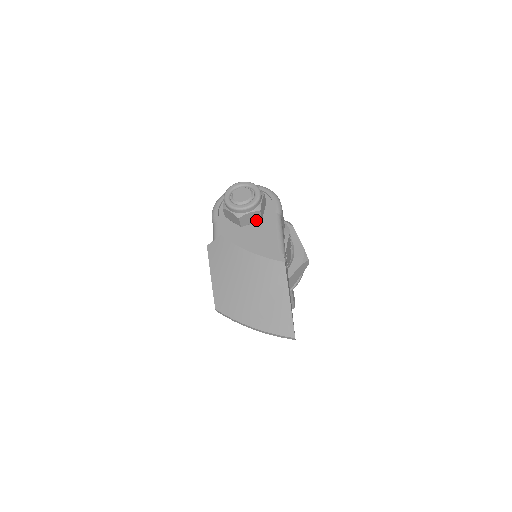
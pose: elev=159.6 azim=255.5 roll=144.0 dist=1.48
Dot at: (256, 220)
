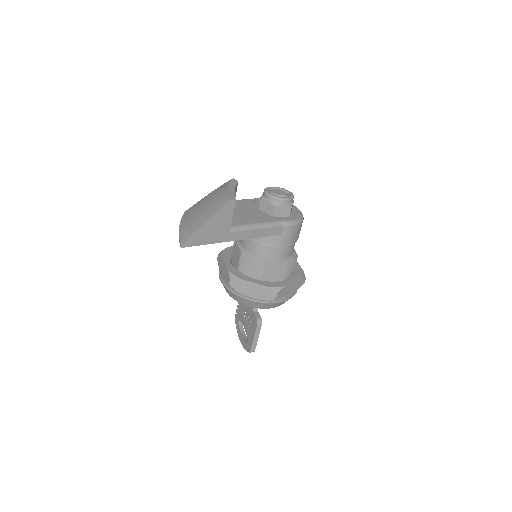
Dot at: (269, 213)
